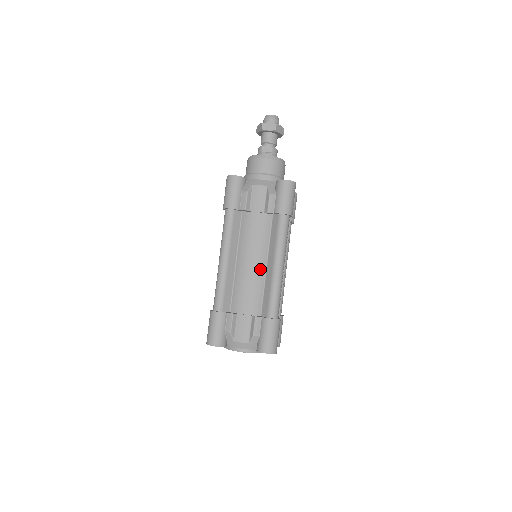
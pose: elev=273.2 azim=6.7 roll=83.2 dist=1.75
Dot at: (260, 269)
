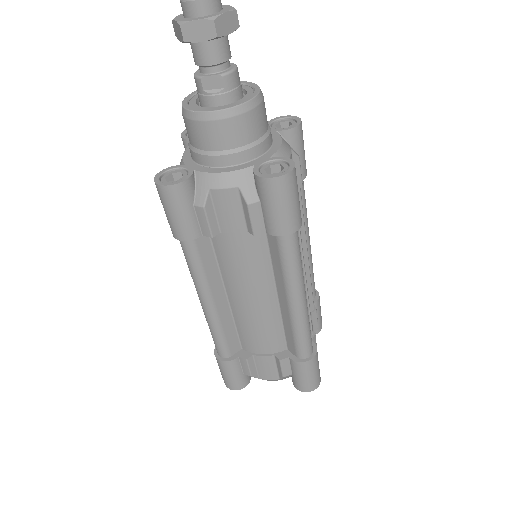
Dot at: (268, 304)
